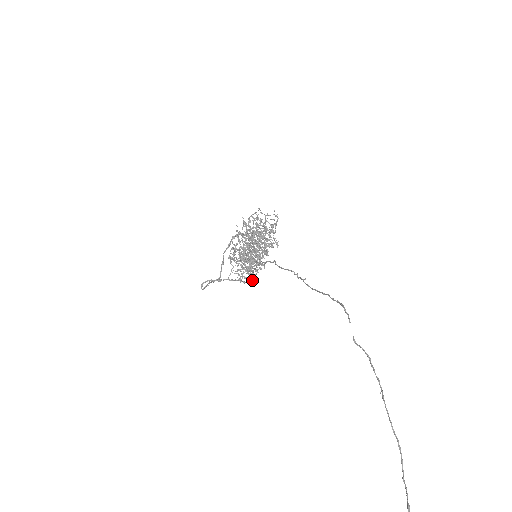
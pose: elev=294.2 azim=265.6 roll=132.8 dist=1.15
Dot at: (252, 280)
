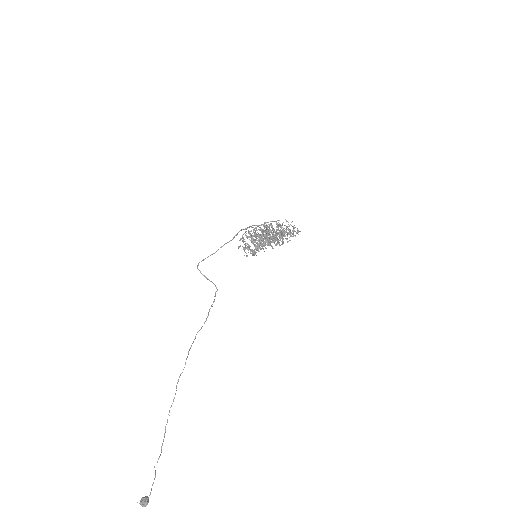
Dot at: occluded
